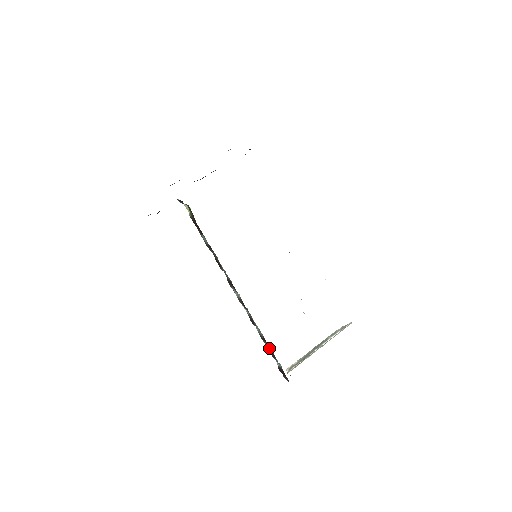
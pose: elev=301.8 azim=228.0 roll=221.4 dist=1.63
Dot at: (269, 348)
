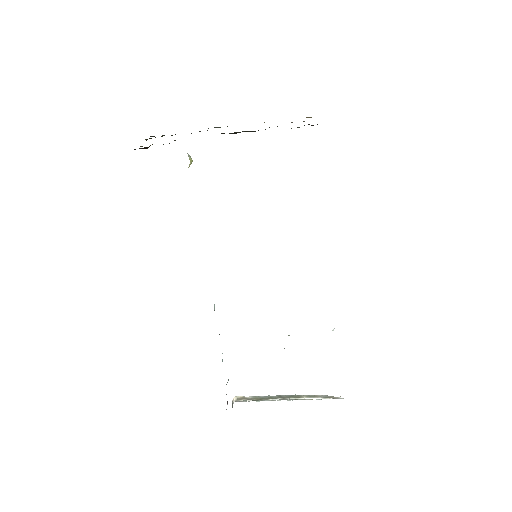
Dot at: occluded
